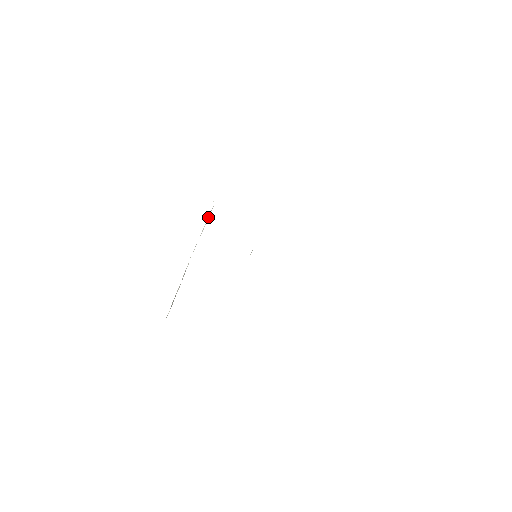
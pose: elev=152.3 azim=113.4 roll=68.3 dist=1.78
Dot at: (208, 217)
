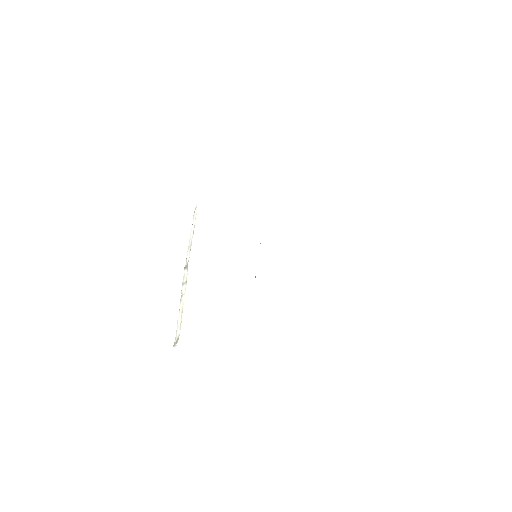
Dot at: (193, 221)
